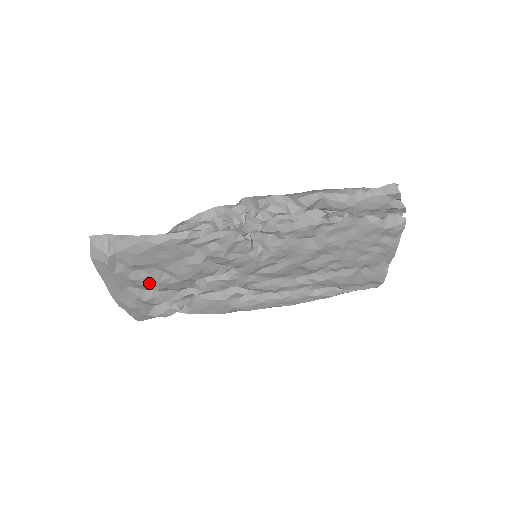
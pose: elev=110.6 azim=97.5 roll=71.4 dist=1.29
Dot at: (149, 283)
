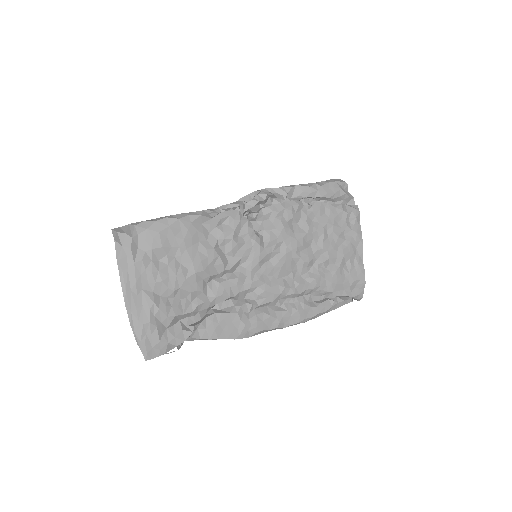
Dot at: (166, 278)
